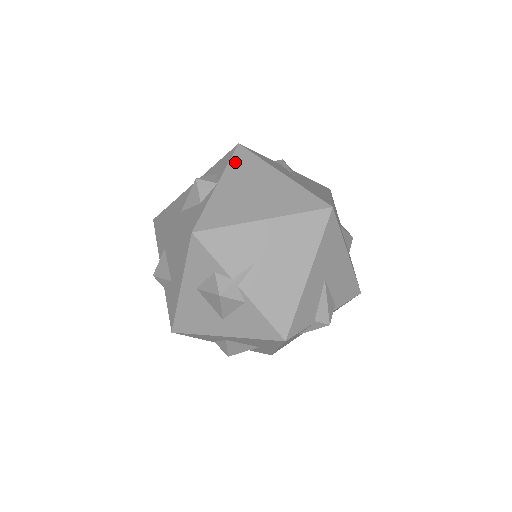
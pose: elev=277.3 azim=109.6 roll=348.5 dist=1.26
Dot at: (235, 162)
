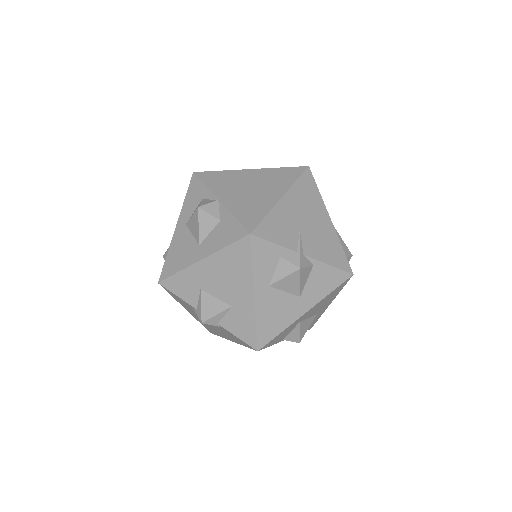
Dot at: (210, 182)
